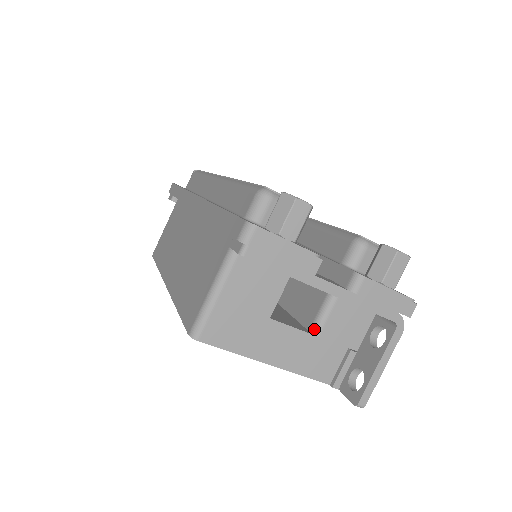
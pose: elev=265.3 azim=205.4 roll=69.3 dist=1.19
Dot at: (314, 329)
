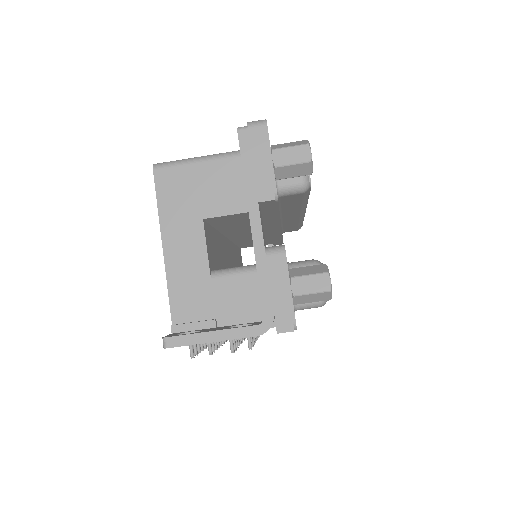
Dot at: (216, 271)
